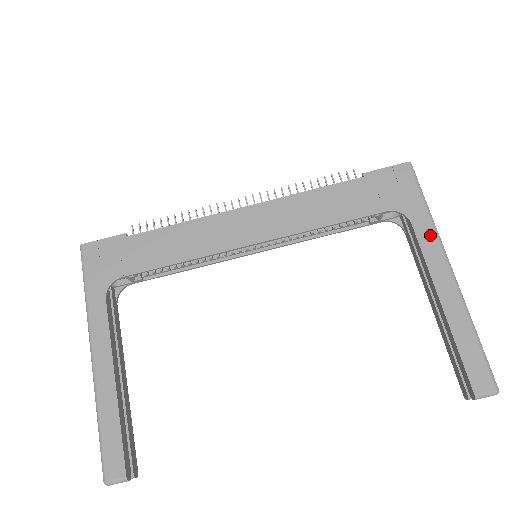
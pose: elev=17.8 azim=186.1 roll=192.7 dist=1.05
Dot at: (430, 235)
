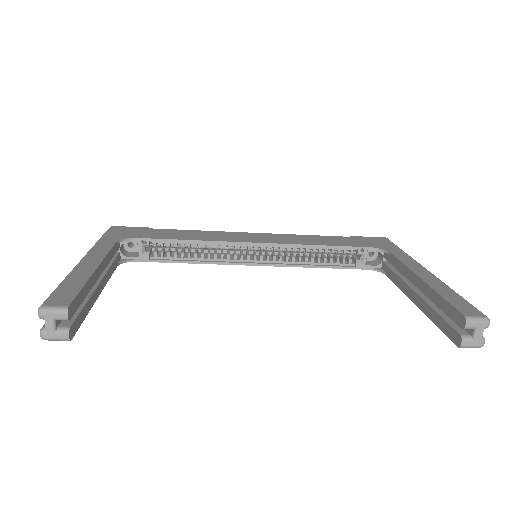
Dot at: (407, 257)
